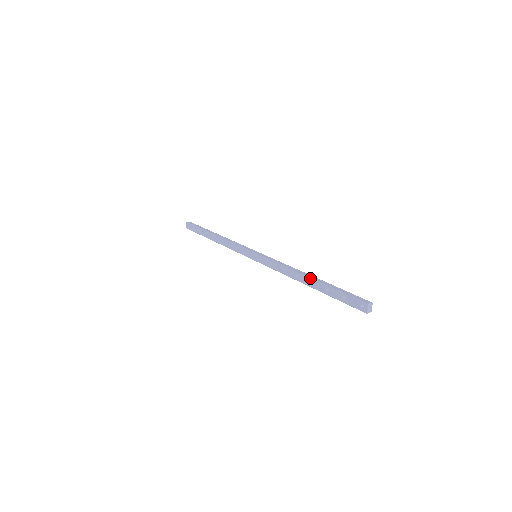
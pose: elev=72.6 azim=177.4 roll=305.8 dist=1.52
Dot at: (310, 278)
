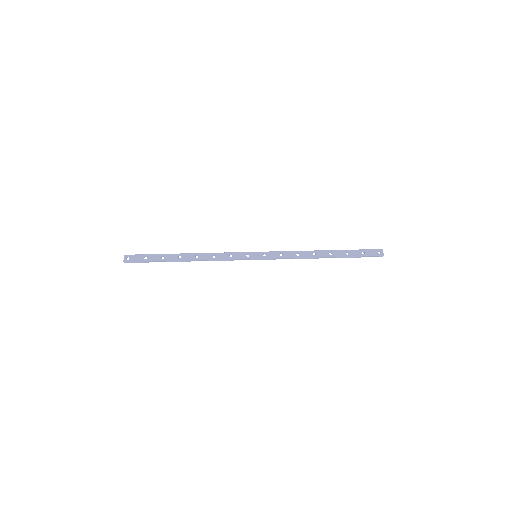
Dot at: (328, 250)
